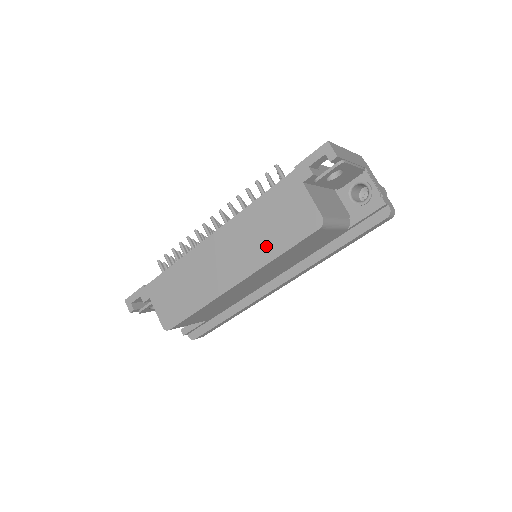
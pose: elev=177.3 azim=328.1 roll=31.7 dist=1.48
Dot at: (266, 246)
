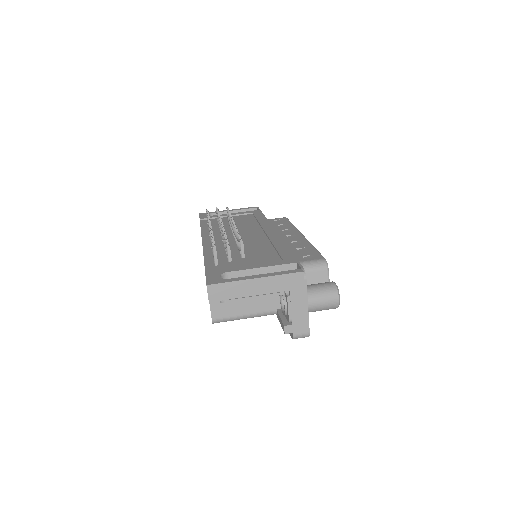
Dot at: occluded
